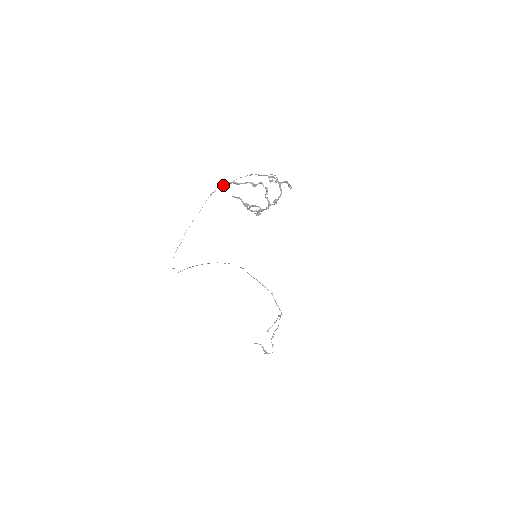
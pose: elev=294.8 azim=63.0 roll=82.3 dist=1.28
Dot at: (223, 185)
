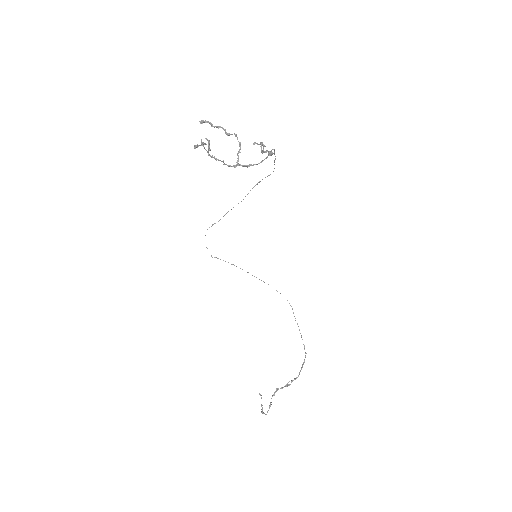
Dot at: (199, 121)
